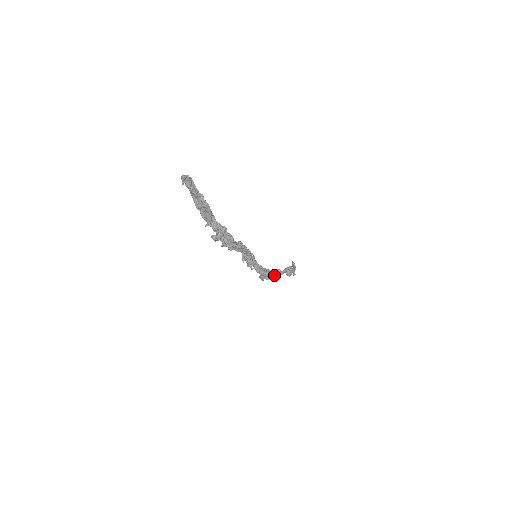
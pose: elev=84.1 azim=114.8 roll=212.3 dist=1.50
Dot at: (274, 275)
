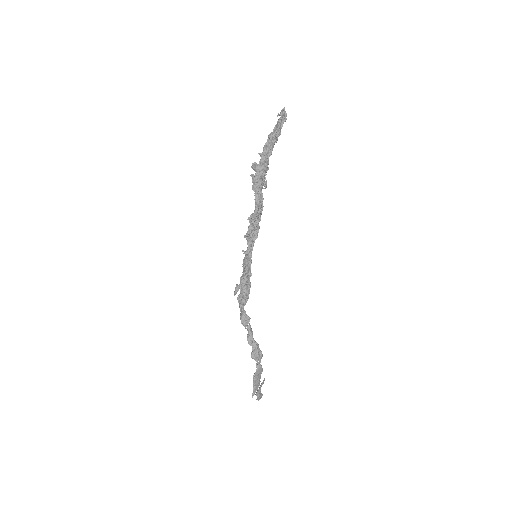
Dot at: (245, 318)
